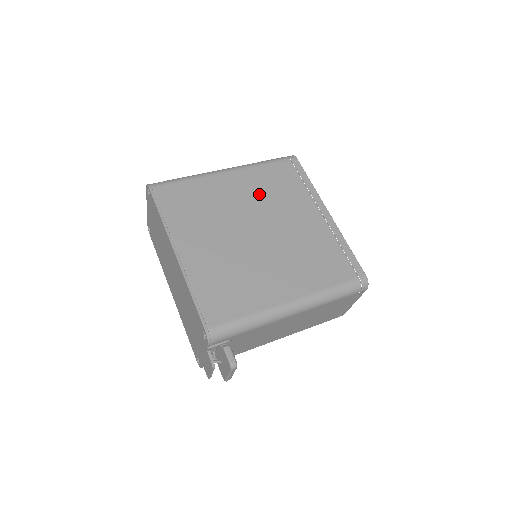
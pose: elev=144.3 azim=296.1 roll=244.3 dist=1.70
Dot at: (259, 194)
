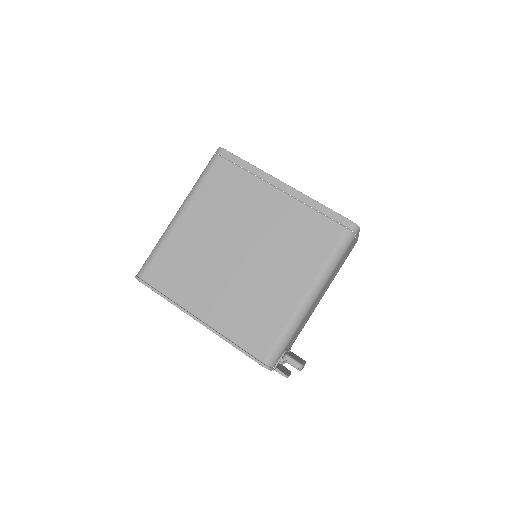
Dot at: (219, 215)
